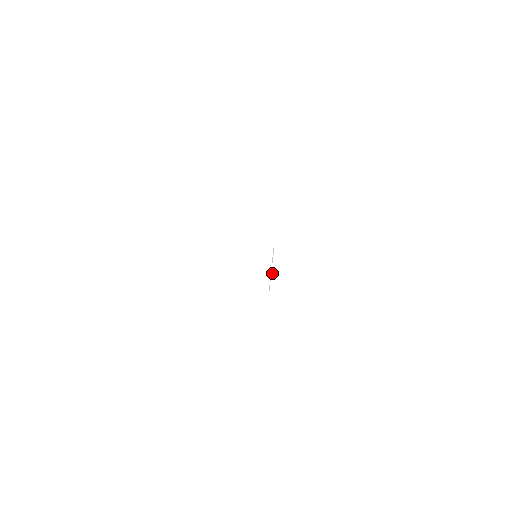
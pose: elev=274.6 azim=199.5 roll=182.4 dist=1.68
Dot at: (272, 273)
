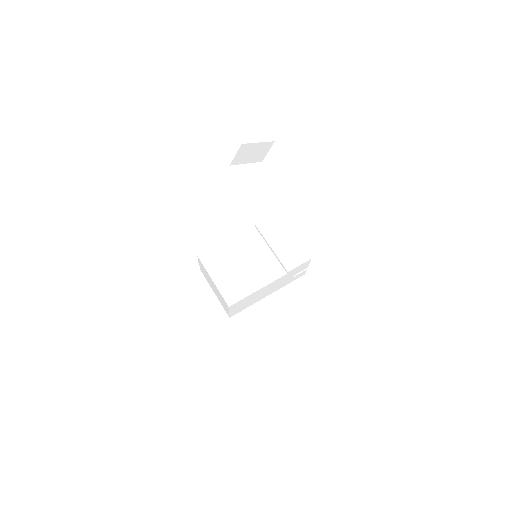
Dot at: (278, 257)
